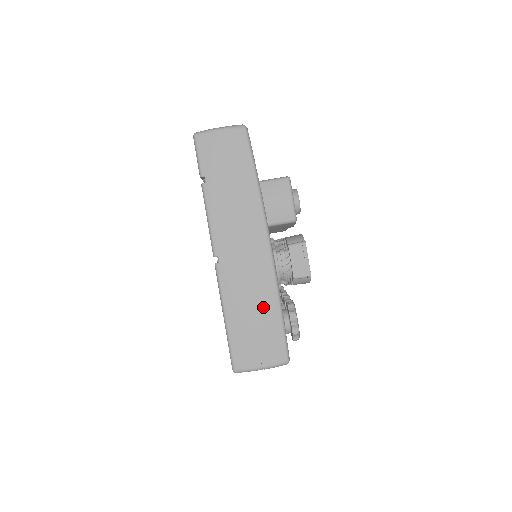
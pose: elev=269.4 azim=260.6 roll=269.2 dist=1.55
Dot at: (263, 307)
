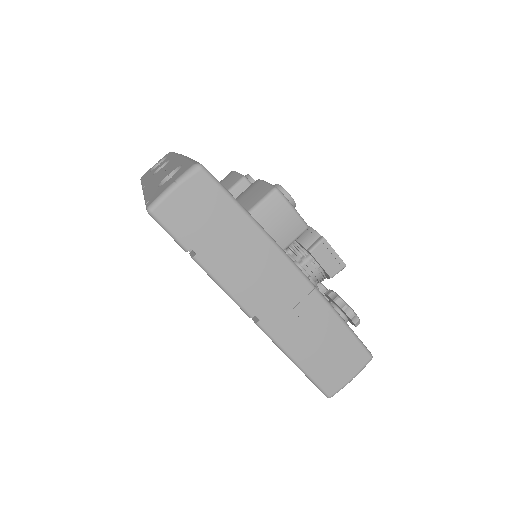
Dot at: (325, 330)
